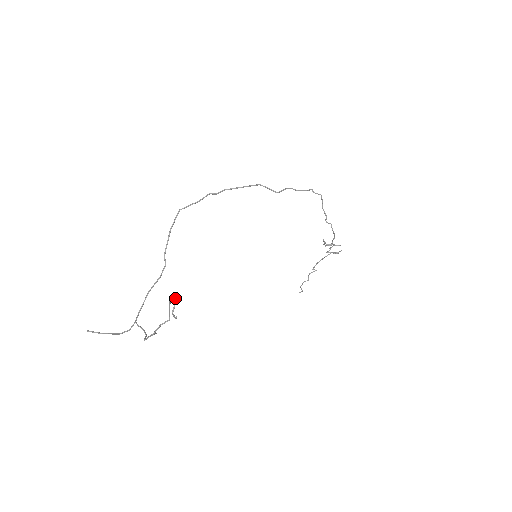
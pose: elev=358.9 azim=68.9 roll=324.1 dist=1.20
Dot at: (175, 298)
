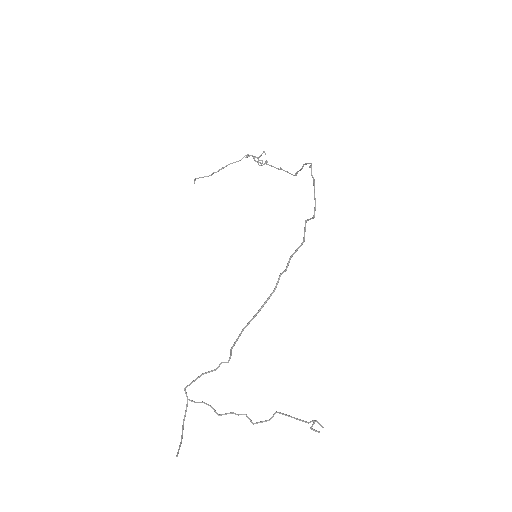
Dot at: (319, 423)
